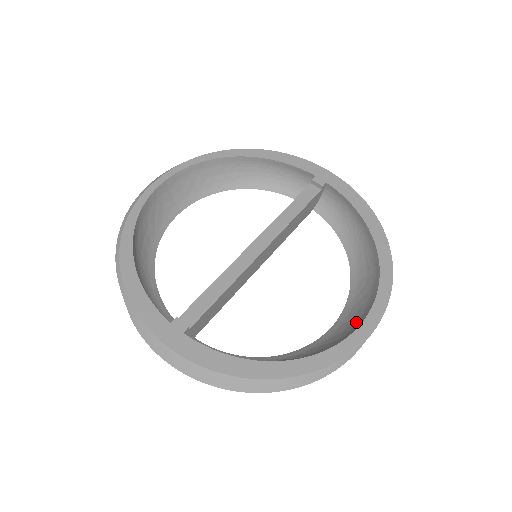
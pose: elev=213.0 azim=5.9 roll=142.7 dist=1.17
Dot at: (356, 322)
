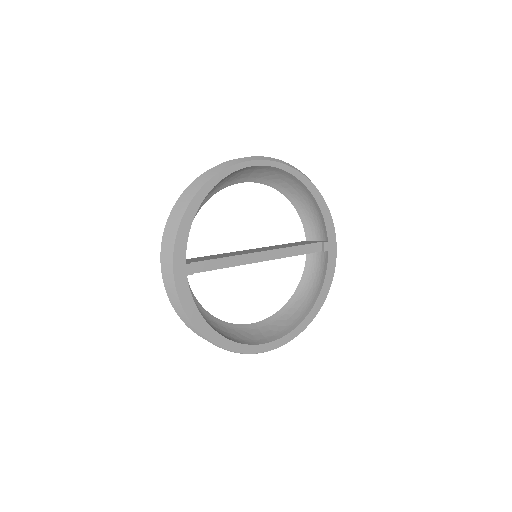
Dot at: (263, 338)
